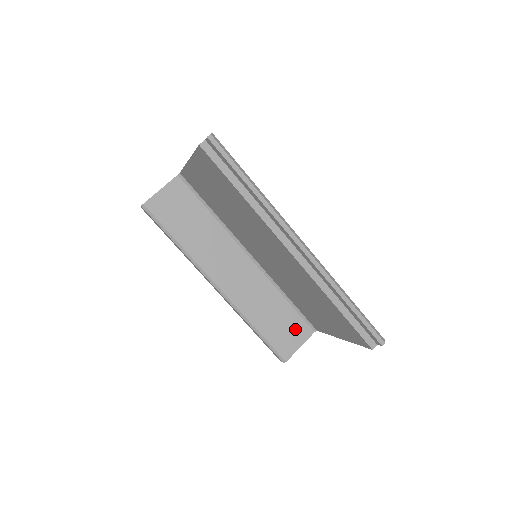
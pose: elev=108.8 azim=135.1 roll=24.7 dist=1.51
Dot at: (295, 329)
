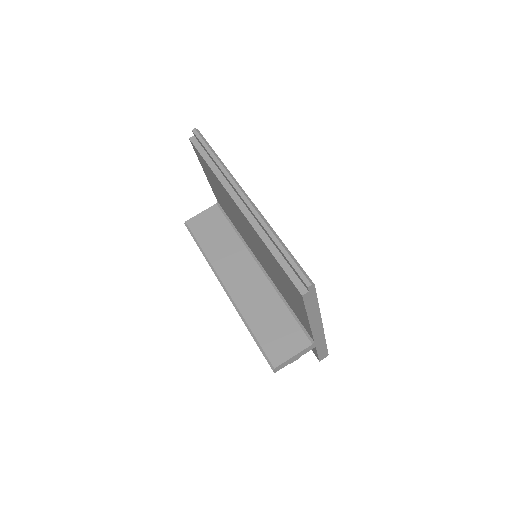
Dot at: (291, 337)
